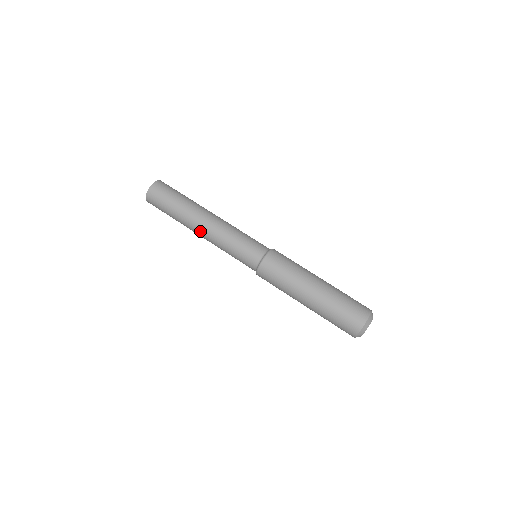
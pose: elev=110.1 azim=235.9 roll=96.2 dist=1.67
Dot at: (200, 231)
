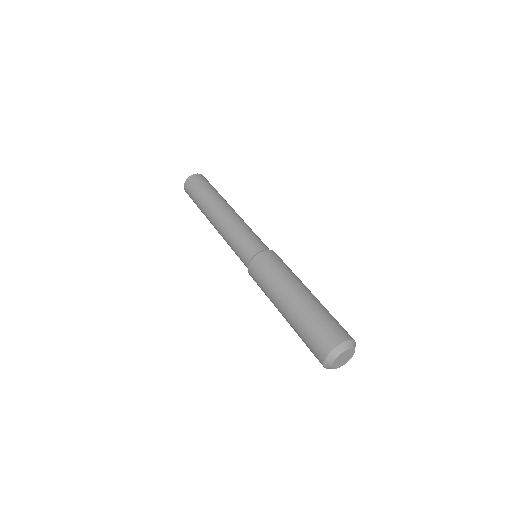
Dot at: (218, 214)
